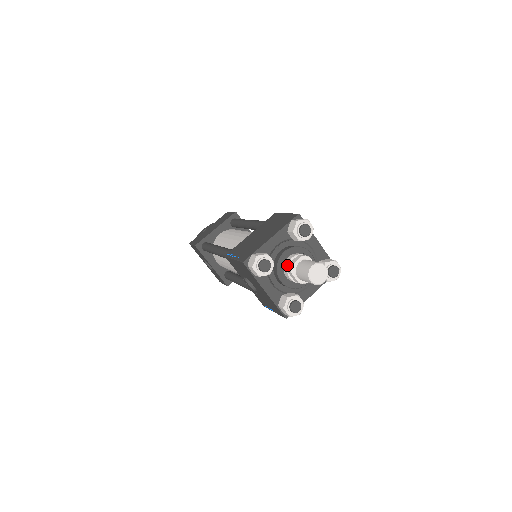
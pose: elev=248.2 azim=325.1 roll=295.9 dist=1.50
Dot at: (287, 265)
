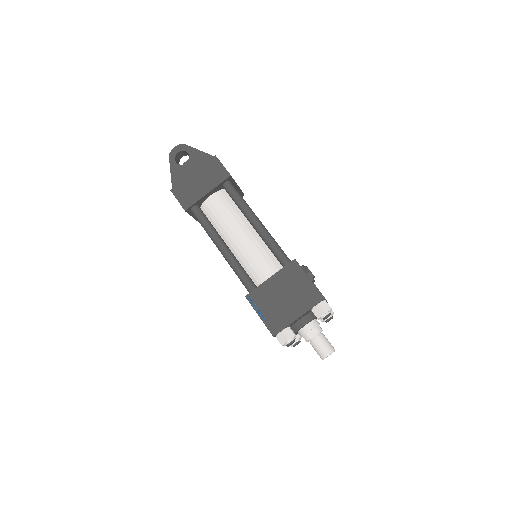
Dot at: (304, 334)
